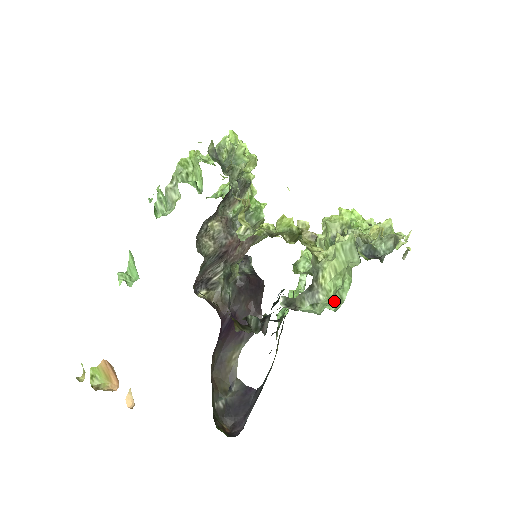
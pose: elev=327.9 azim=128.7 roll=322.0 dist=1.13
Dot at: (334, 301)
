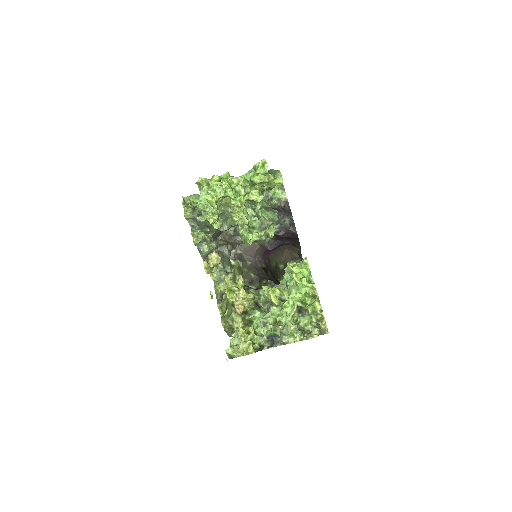
Dot at: occluded
